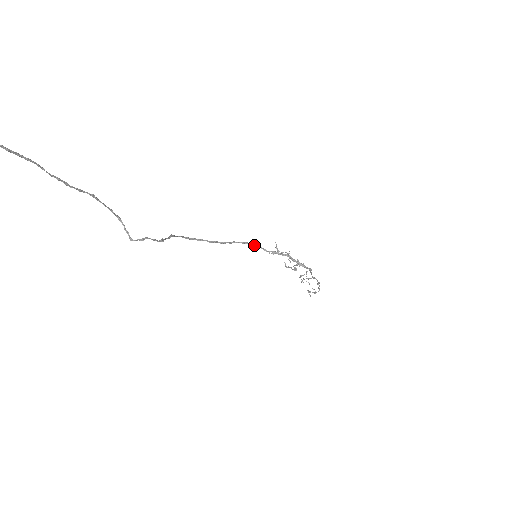
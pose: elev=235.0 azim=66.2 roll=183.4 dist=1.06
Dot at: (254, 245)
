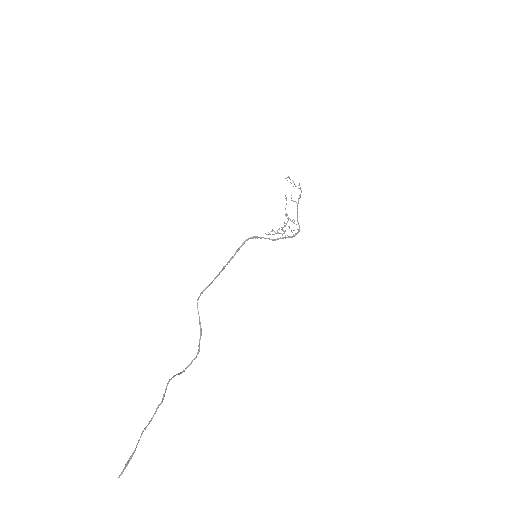
Dot at: (253, 238)
